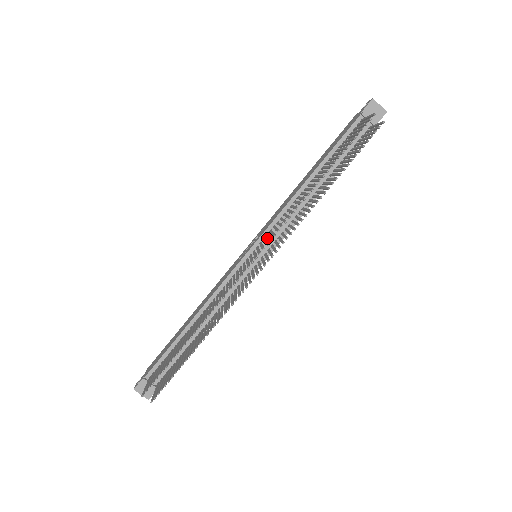
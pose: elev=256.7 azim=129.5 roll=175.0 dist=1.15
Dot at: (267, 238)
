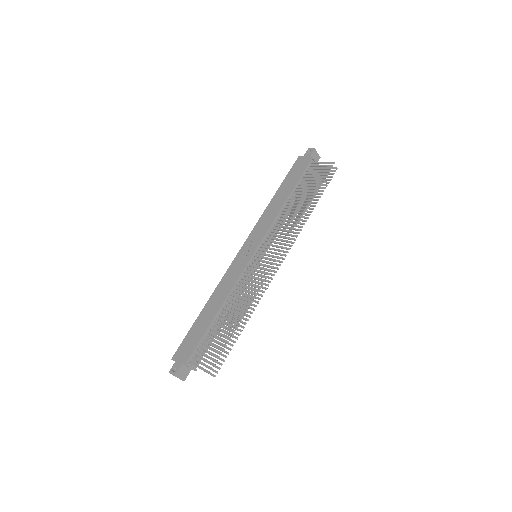
Dot at: (264, 243)
